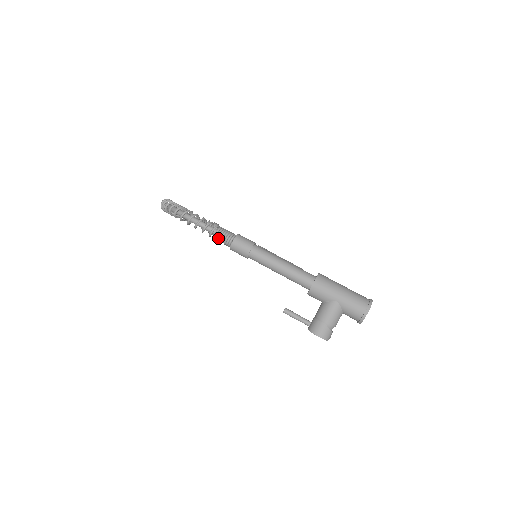
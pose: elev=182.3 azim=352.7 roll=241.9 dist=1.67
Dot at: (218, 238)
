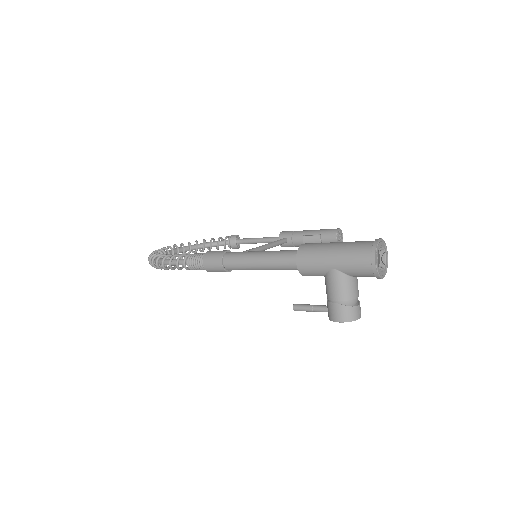
Dot at: (192, 268)
